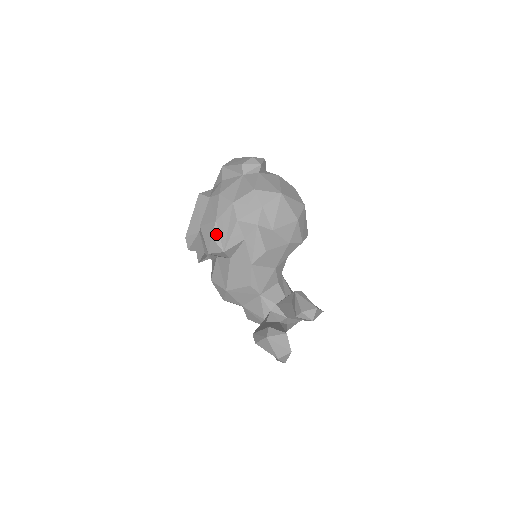
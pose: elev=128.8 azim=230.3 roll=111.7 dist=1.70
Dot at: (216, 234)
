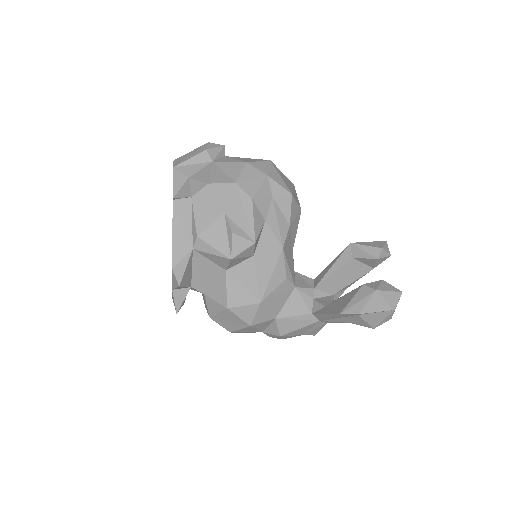
Dot at: (234, 227)
